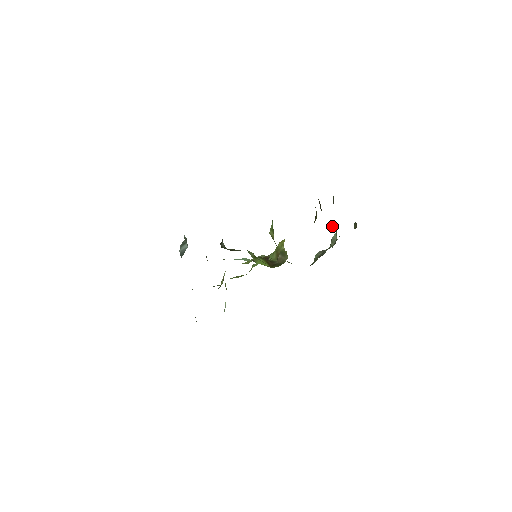
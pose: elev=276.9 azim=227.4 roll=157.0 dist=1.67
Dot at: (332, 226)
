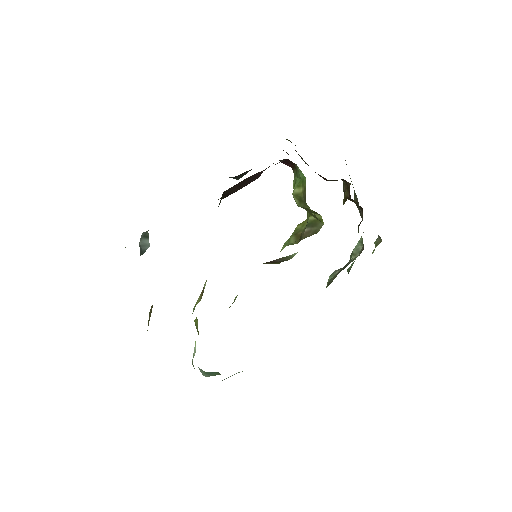
Dot at: occluded
